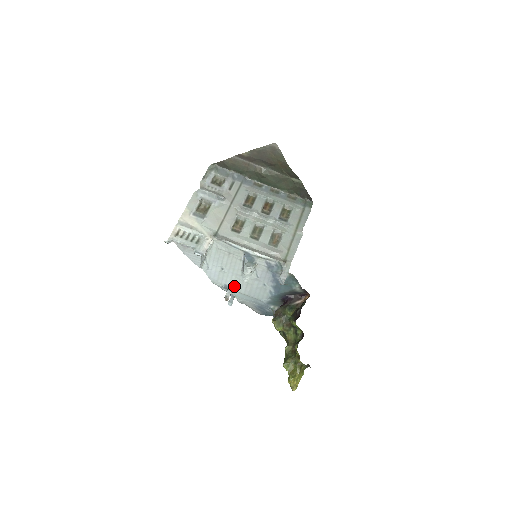
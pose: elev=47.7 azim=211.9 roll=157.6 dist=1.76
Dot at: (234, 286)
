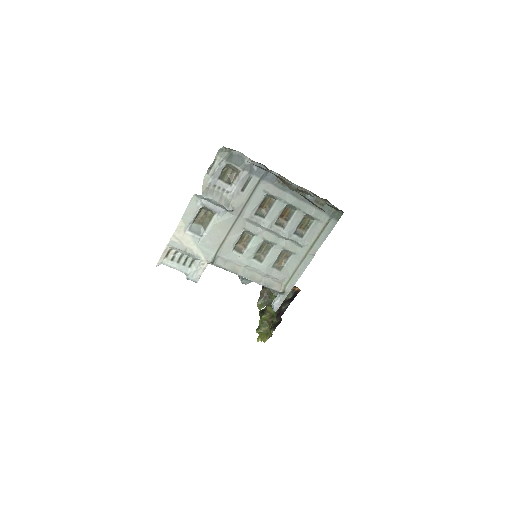
Dot at: occluded
